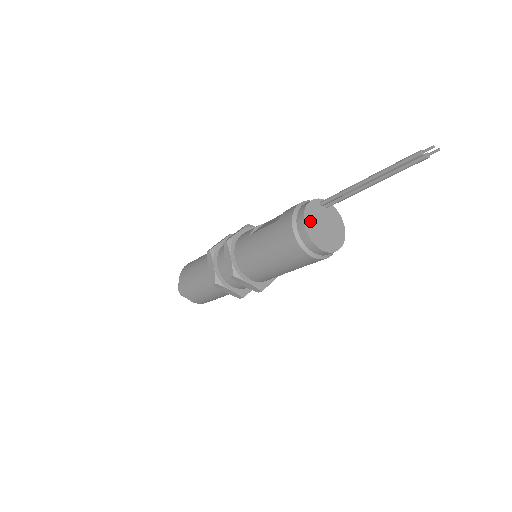
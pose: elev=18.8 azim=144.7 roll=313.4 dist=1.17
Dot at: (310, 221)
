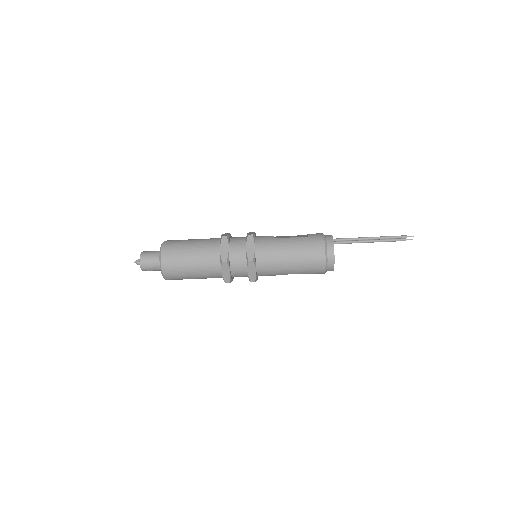
Dot at: occluded
